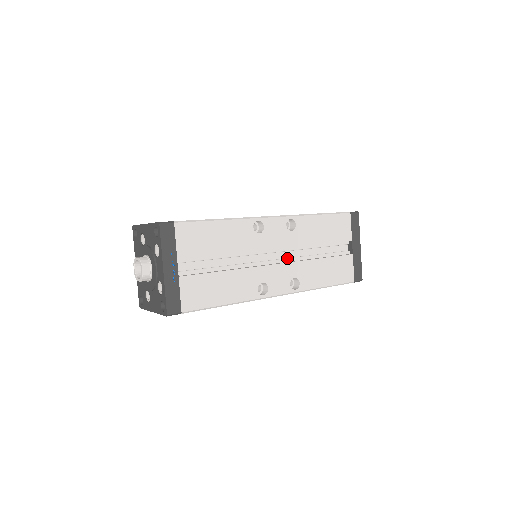
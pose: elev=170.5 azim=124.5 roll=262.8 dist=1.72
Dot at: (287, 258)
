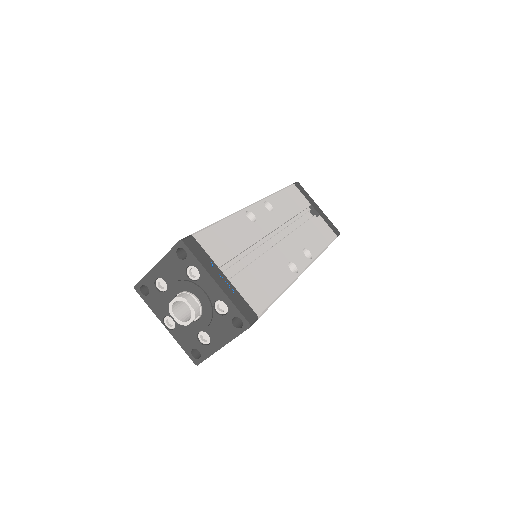
Dot at: (285, 237)
